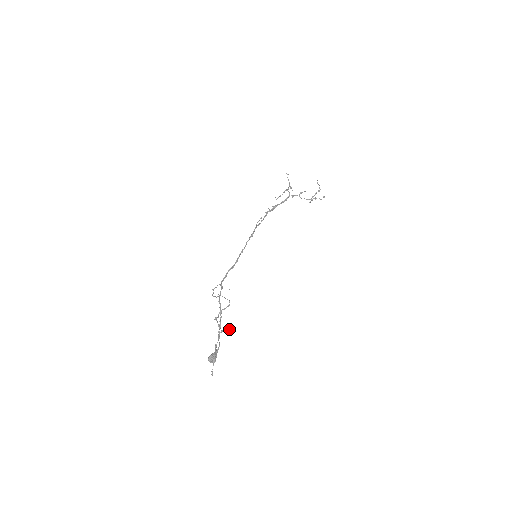
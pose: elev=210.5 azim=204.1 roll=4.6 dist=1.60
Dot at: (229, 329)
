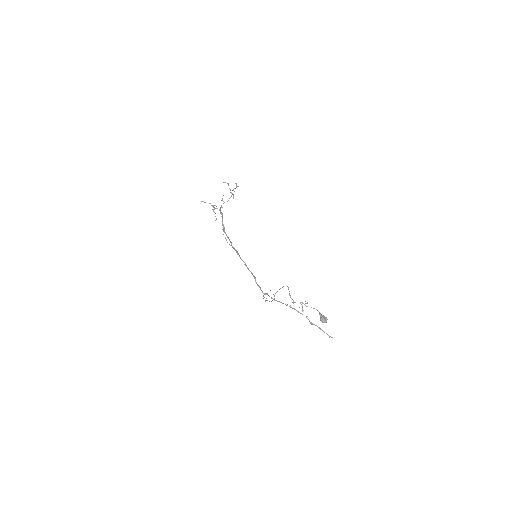
Dot at: occluded
